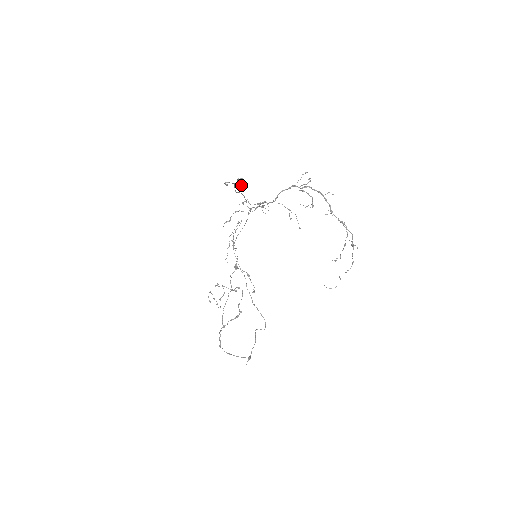
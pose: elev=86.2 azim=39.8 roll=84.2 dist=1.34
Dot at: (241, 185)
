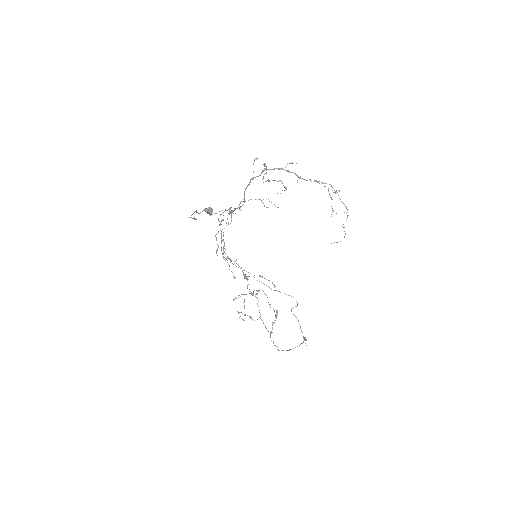
Dot at: (211, 213)
